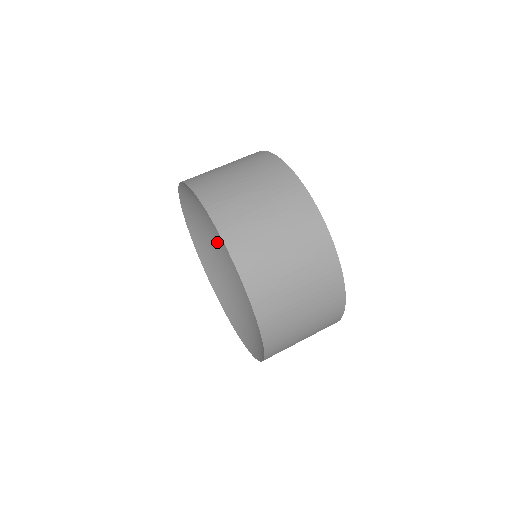
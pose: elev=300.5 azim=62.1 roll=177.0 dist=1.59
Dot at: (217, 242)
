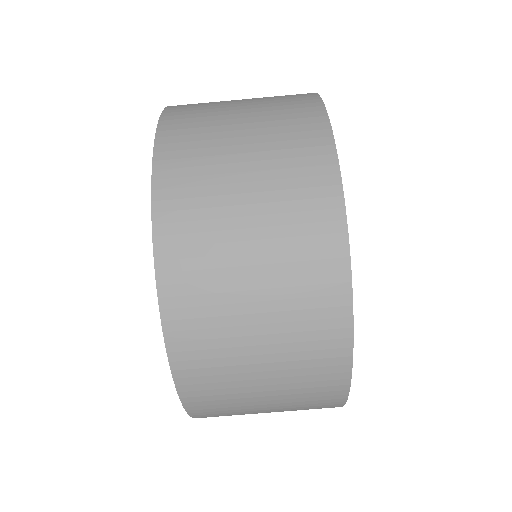
Dot at: occluded
